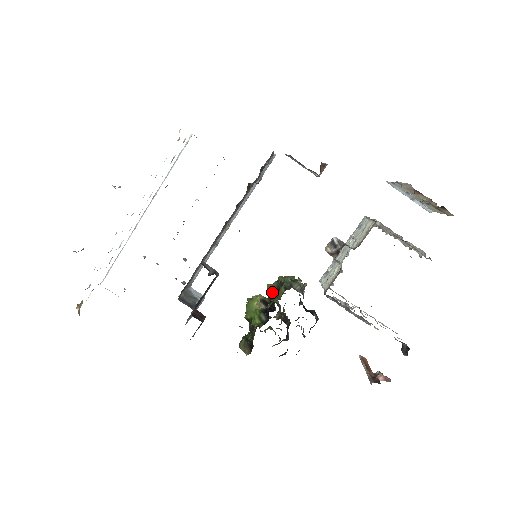
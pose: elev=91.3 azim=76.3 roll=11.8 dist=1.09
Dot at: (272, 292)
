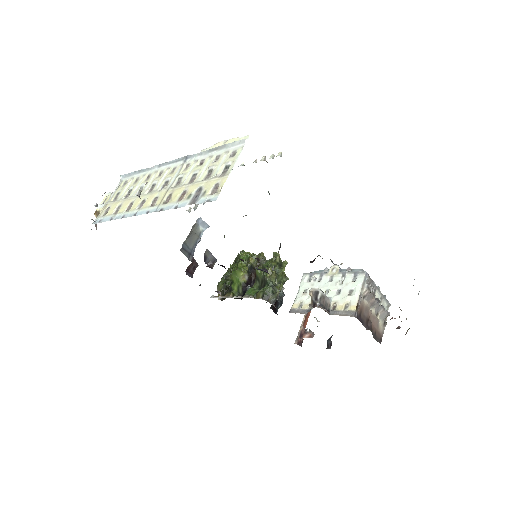
Dot at: (257, 278)
